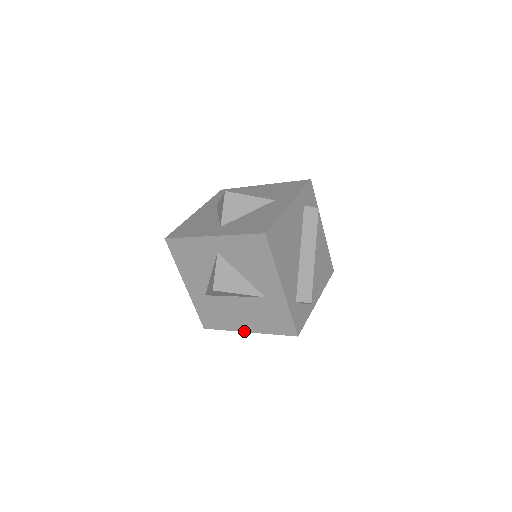
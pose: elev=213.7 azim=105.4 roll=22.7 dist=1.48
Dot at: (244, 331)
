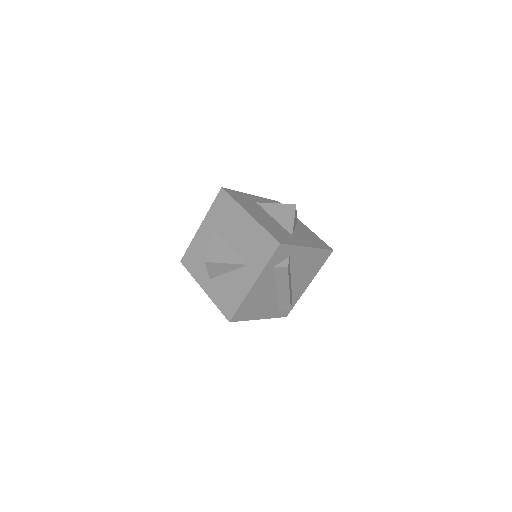
Dot at: occluded
